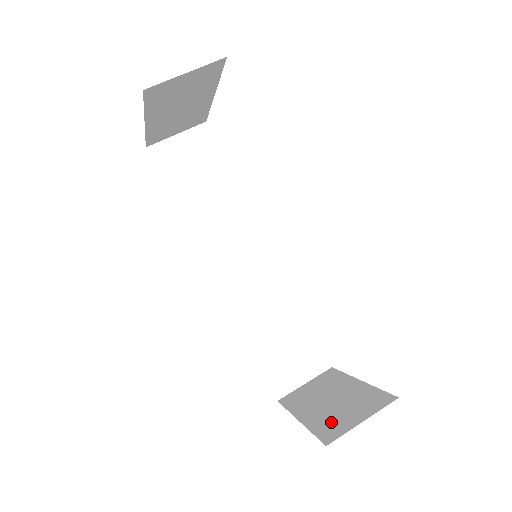
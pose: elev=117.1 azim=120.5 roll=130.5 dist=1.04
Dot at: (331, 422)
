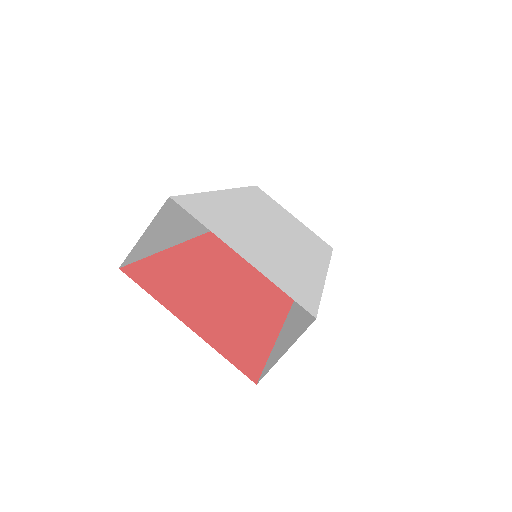
Dot at: occluded
